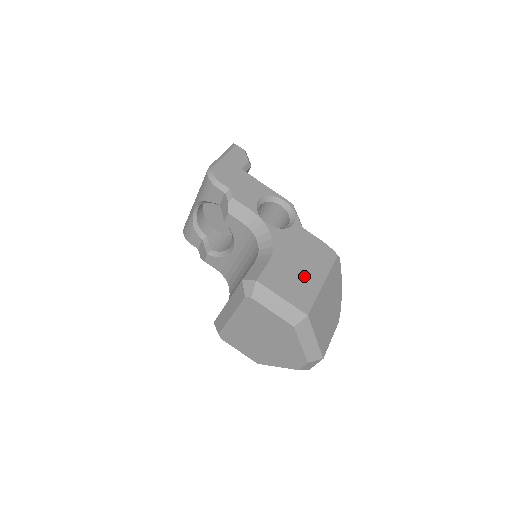
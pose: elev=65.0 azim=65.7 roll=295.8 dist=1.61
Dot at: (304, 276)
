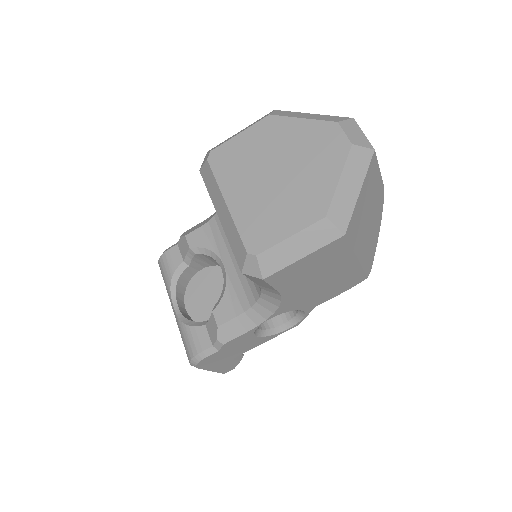
Dot at: occluded
